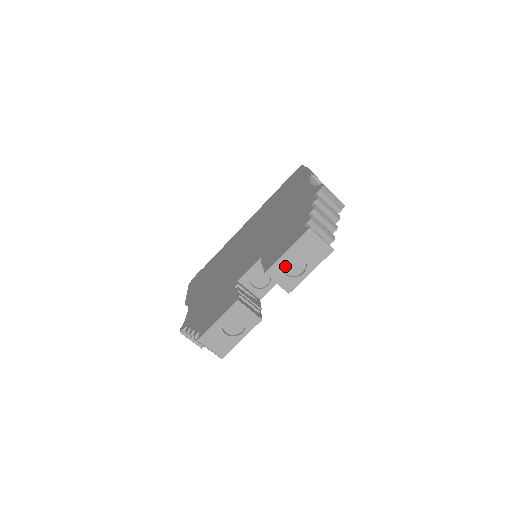
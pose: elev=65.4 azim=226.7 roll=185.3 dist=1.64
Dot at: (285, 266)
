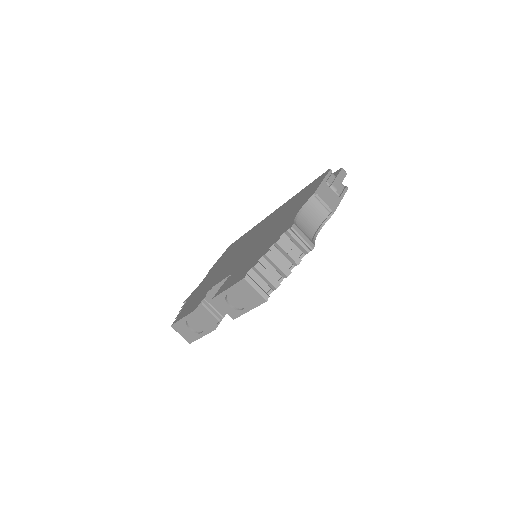
Dot at: (229, 299)
